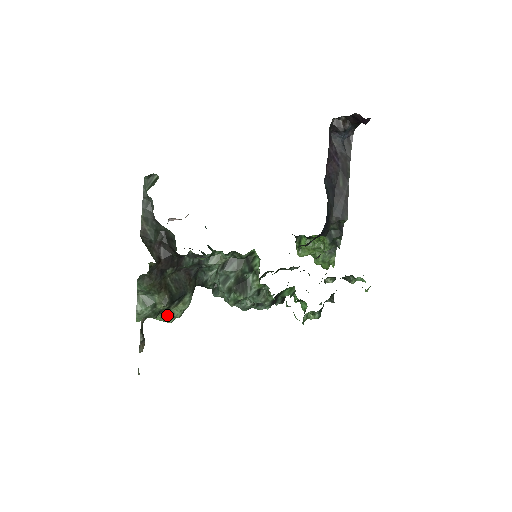
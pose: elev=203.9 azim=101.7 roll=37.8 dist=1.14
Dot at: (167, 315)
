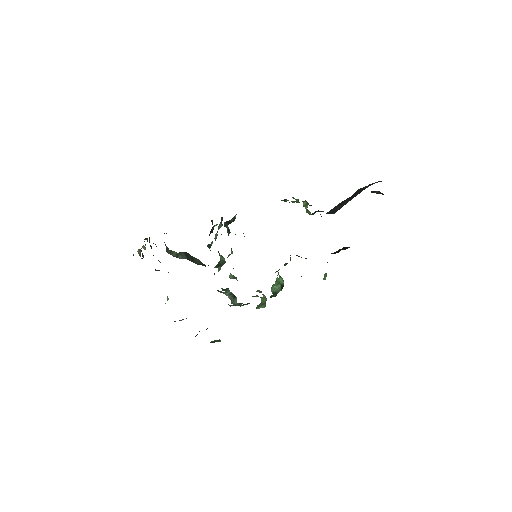
Dot at: occluded
